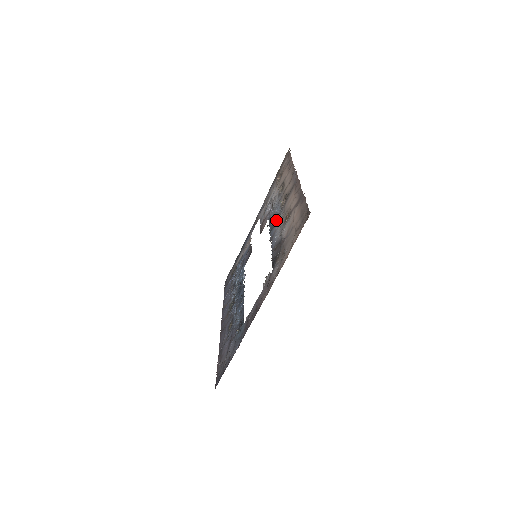
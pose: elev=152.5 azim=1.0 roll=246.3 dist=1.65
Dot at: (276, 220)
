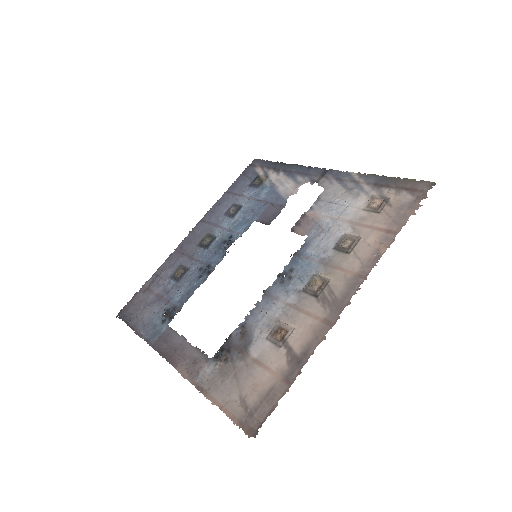
Dot at: (292, 283)
